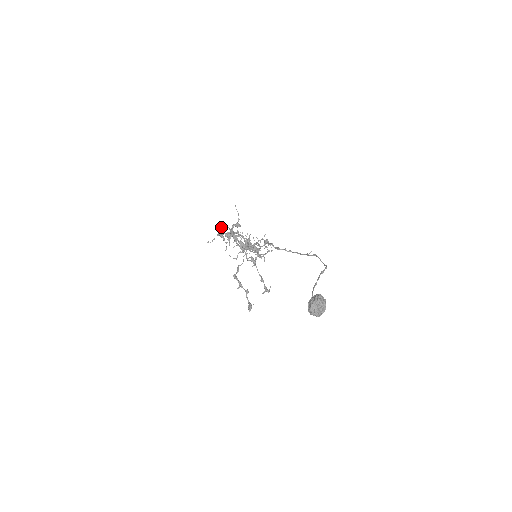
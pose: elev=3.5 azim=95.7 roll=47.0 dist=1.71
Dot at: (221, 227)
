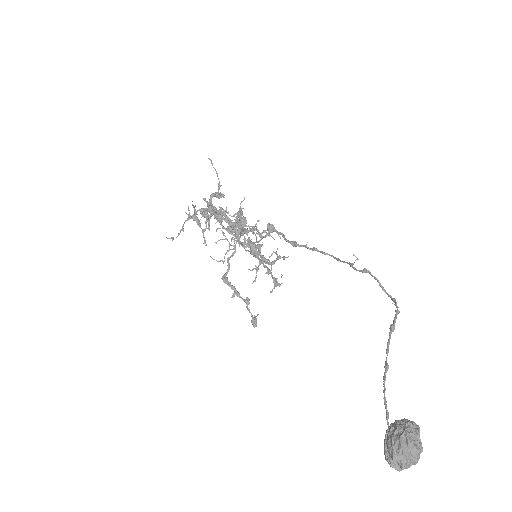
Dot at: occluded
